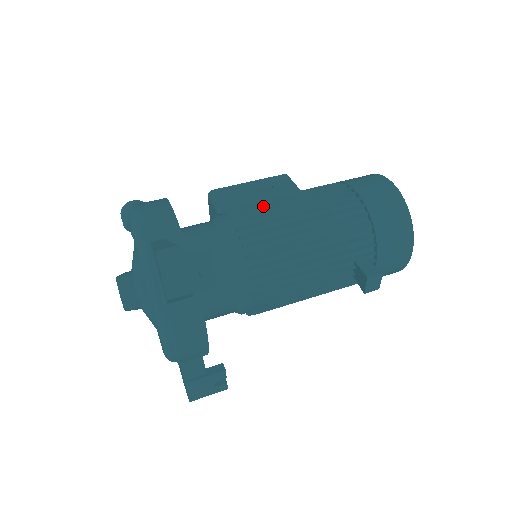
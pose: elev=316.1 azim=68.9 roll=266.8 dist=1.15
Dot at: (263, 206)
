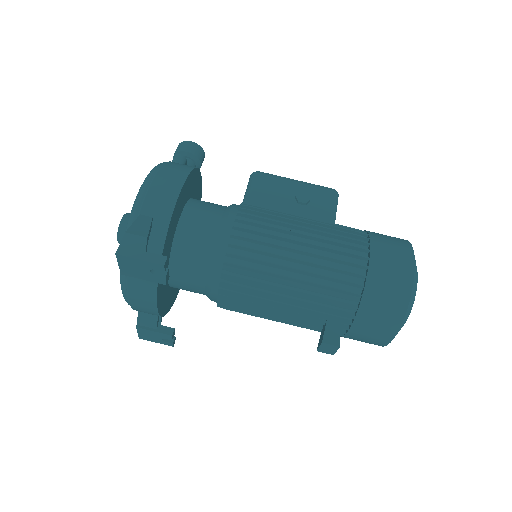
Dot at: (274, 223)
